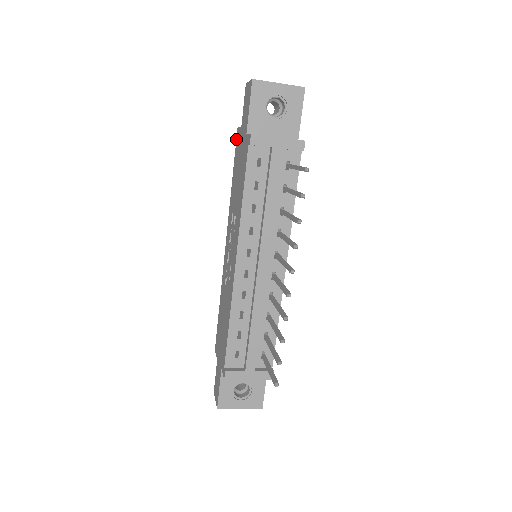
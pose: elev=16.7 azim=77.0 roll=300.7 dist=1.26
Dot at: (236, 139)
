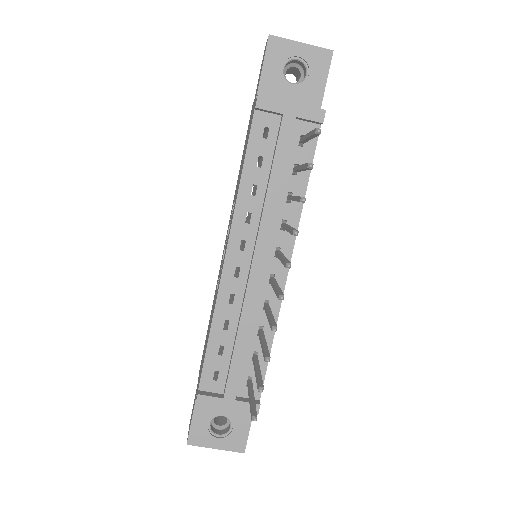
Dot at: occluded
